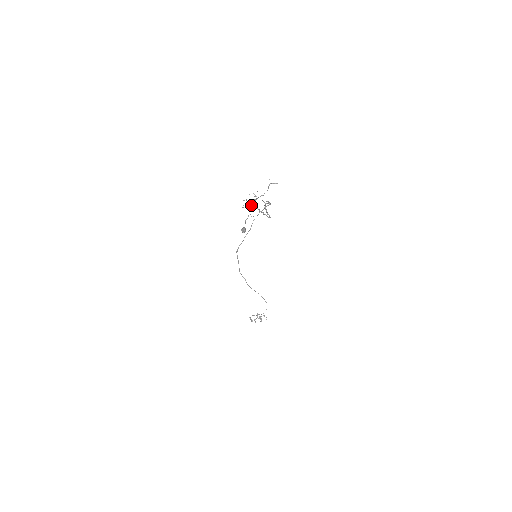
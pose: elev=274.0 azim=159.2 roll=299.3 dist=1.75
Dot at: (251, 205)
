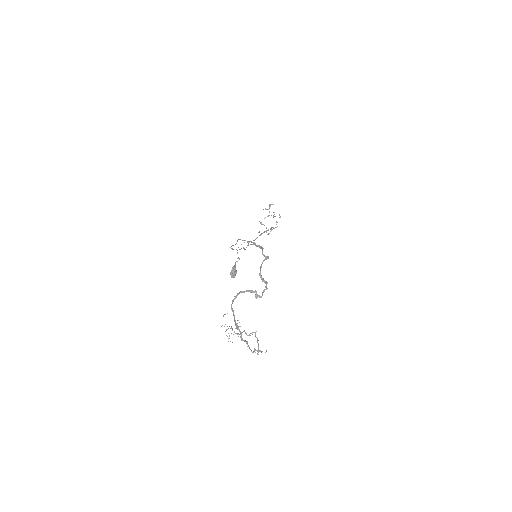
Dot at: (237, 295)
